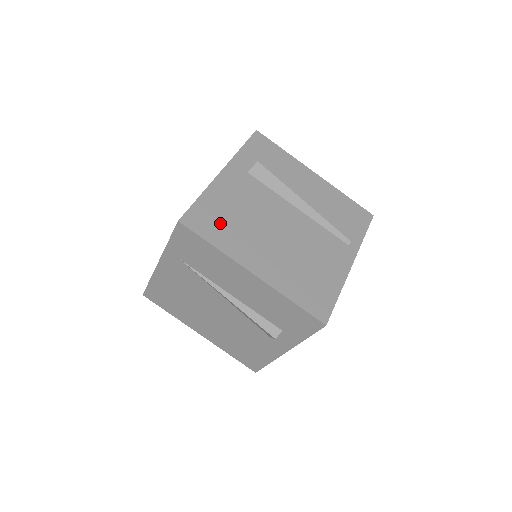
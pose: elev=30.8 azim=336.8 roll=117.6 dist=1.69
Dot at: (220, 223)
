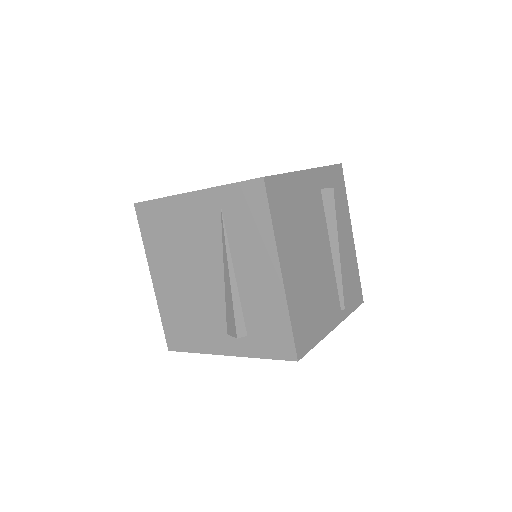
Dot at: (286, 209)
